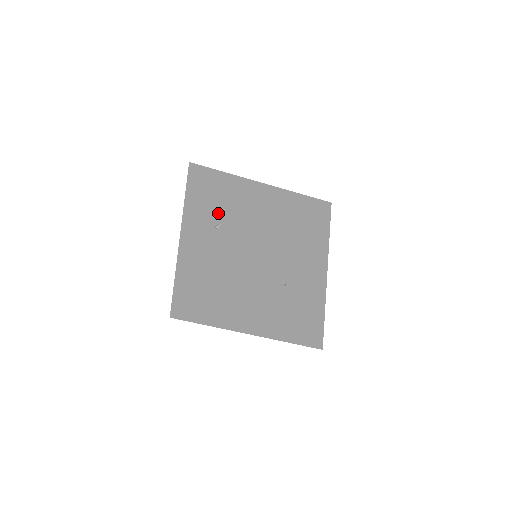
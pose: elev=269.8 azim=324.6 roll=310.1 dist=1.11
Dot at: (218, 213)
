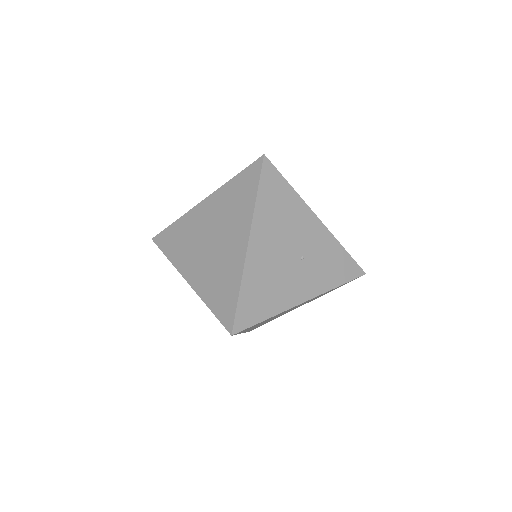
Dot at: occluded
